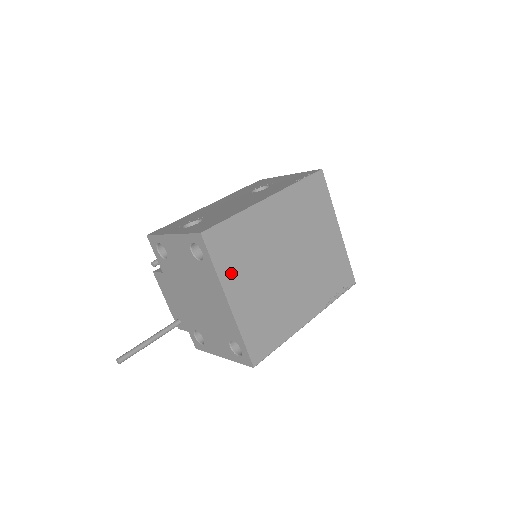
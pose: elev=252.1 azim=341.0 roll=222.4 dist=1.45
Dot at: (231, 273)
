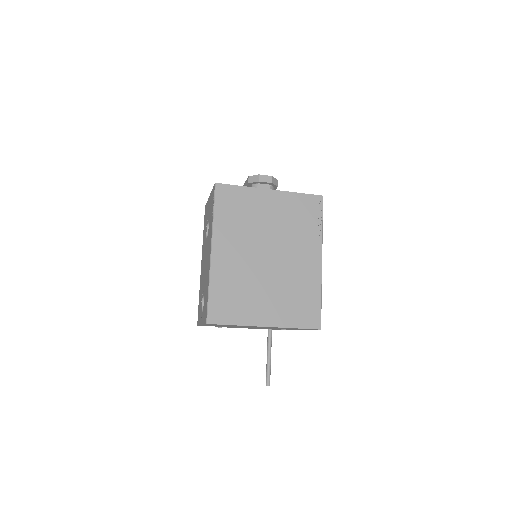
Dot at: (246, 314)
